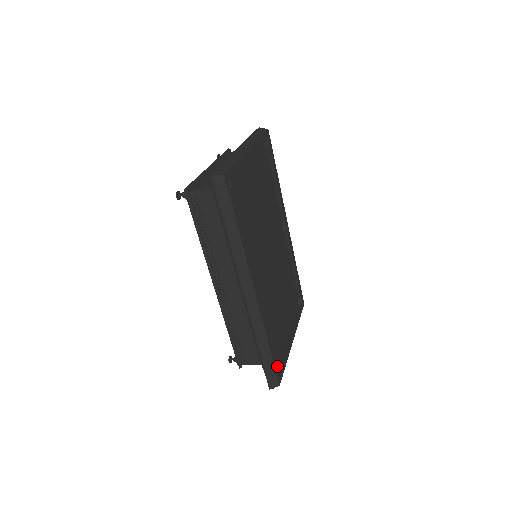
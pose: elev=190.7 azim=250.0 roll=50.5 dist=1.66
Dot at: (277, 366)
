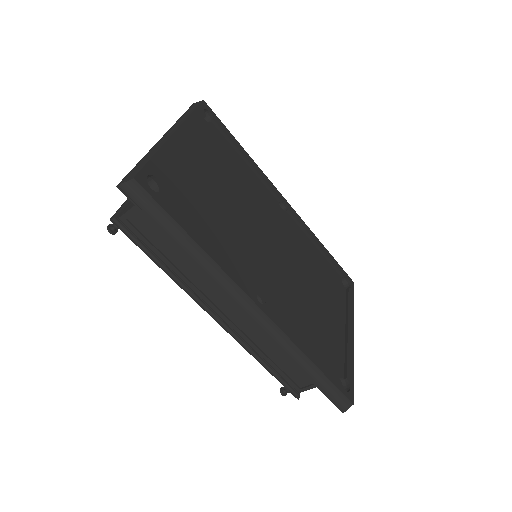
Dot at: (338, 381)
